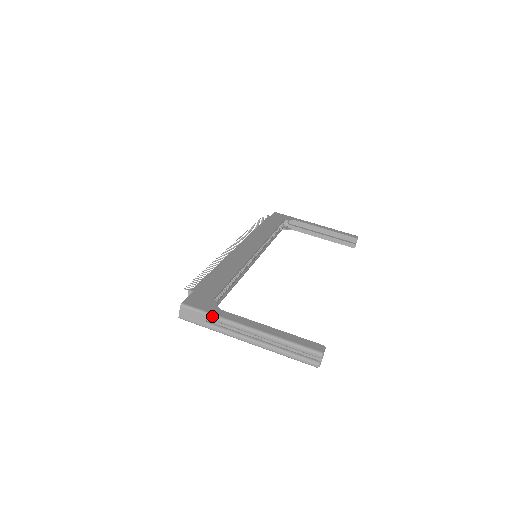
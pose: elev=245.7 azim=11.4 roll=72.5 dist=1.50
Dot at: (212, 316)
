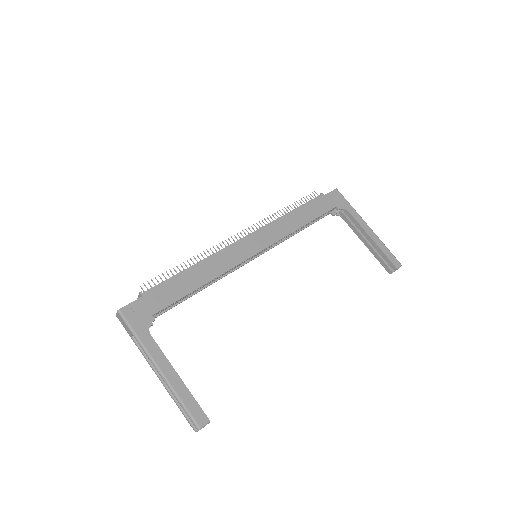
Dot at: (135, 337)
